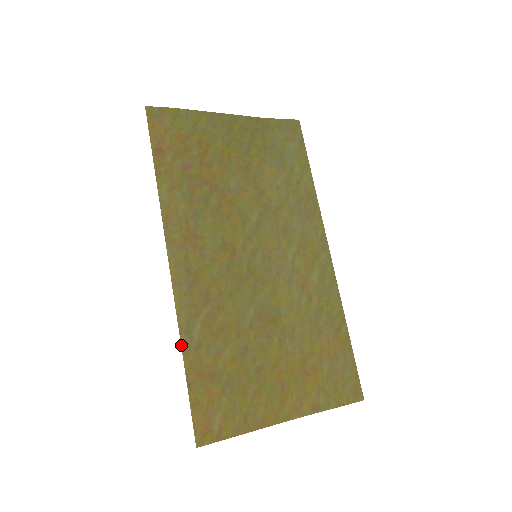
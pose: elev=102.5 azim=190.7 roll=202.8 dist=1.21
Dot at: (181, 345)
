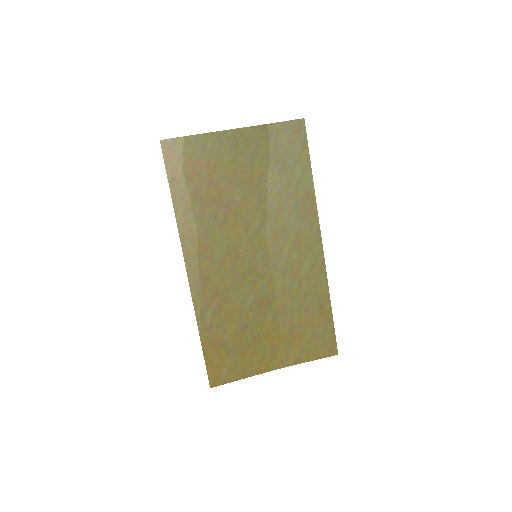
Dot at: (198, 327)
